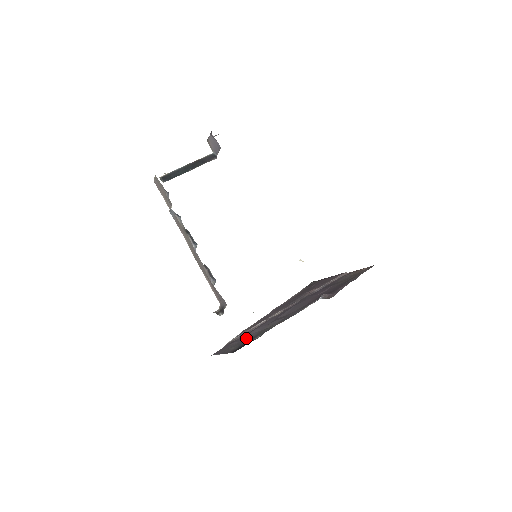
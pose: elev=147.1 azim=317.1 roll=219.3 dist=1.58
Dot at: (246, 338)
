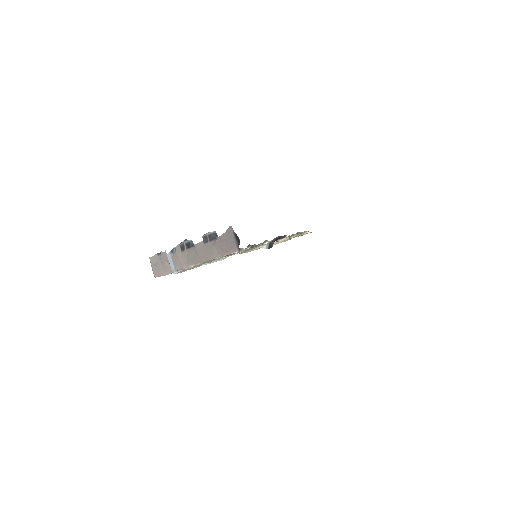
Dot at: occluded
